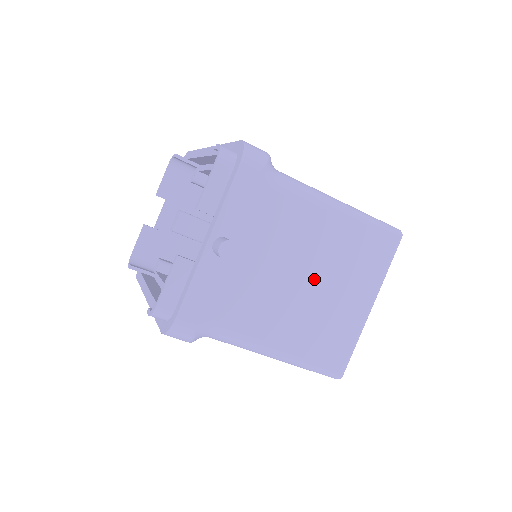
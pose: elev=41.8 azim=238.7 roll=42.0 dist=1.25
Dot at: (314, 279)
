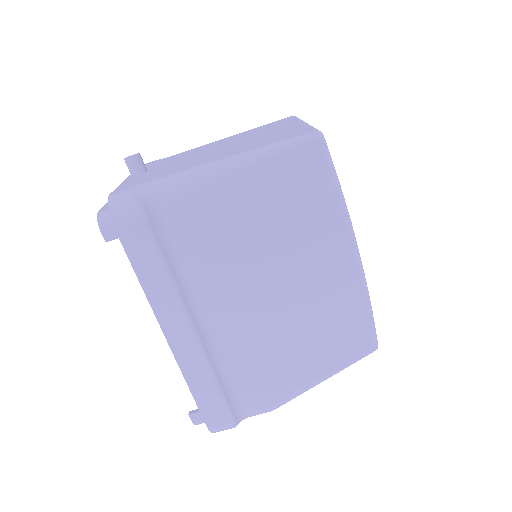
Dot at: (231, 144)
